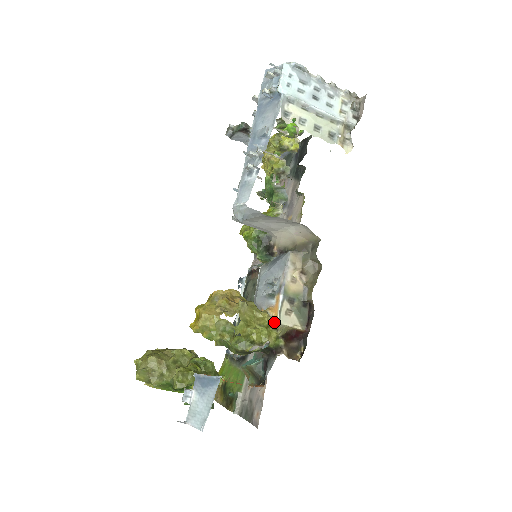
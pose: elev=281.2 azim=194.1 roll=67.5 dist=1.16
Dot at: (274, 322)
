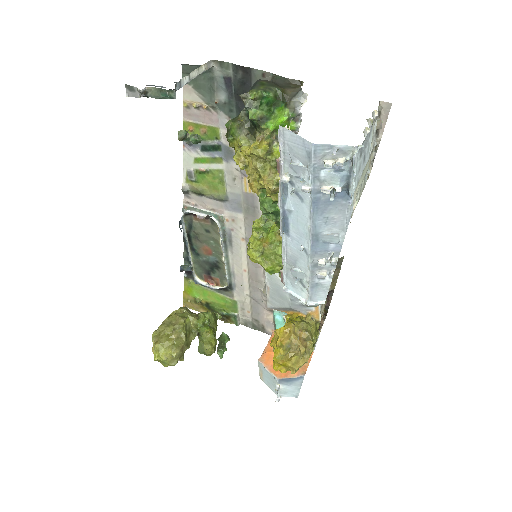
Dot at: (317, 320)
